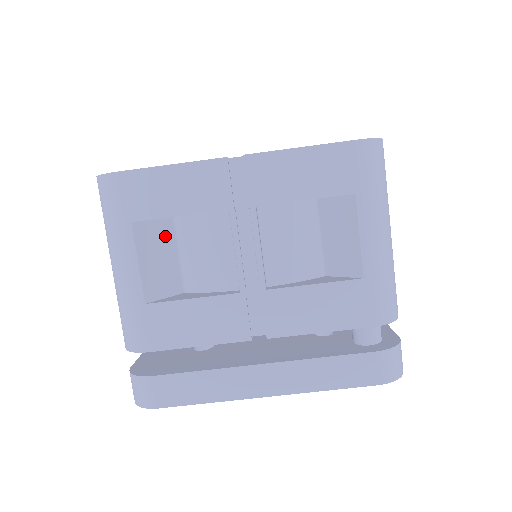
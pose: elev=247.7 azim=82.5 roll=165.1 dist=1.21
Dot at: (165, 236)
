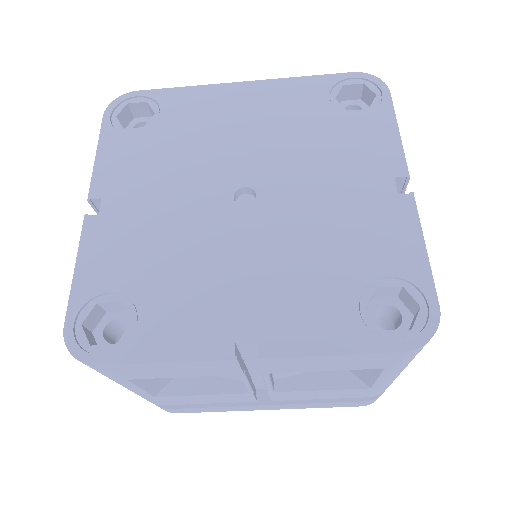
Dot at: occluded
